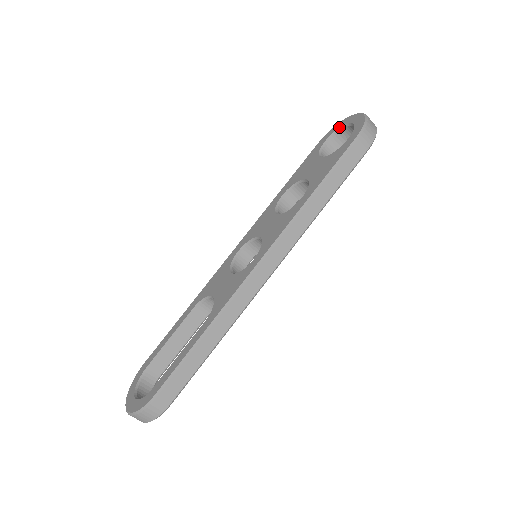
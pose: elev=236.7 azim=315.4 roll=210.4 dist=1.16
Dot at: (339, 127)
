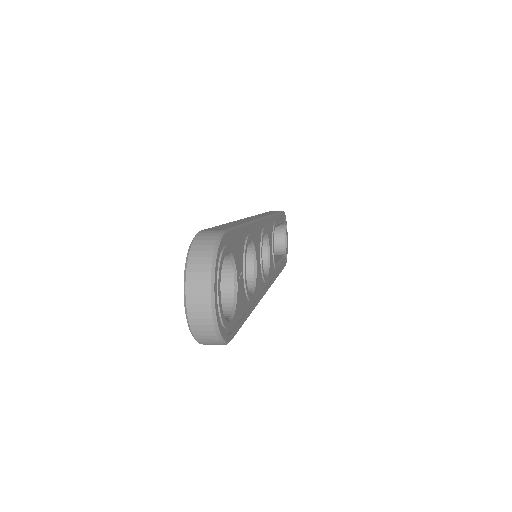
Dot at: occluded
